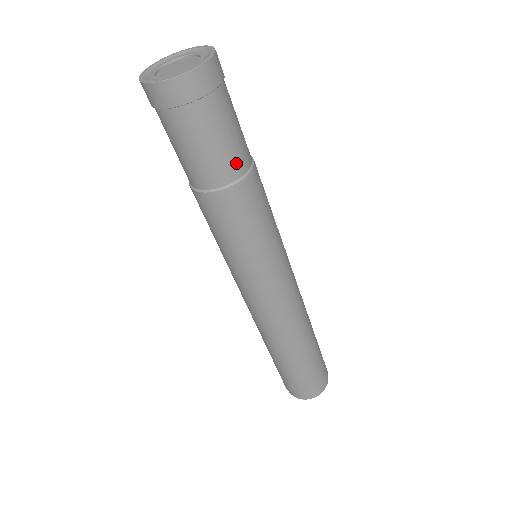
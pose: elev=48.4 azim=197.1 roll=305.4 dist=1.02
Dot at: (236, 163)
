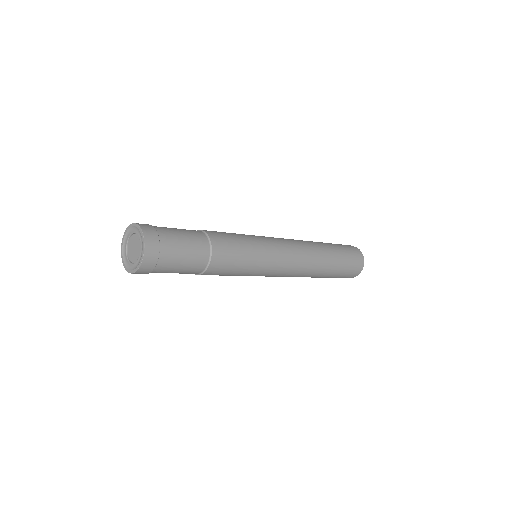
Dot at: (197, 267)
